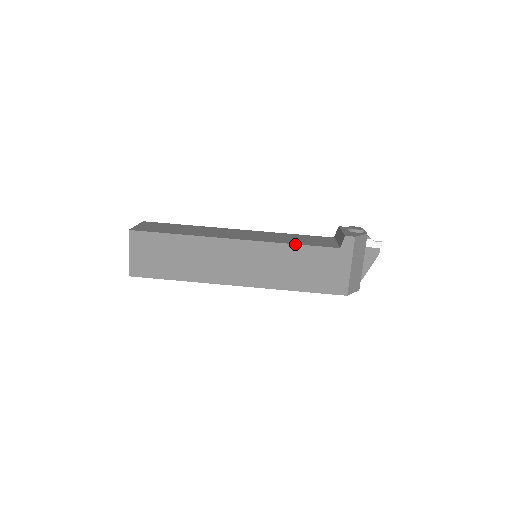
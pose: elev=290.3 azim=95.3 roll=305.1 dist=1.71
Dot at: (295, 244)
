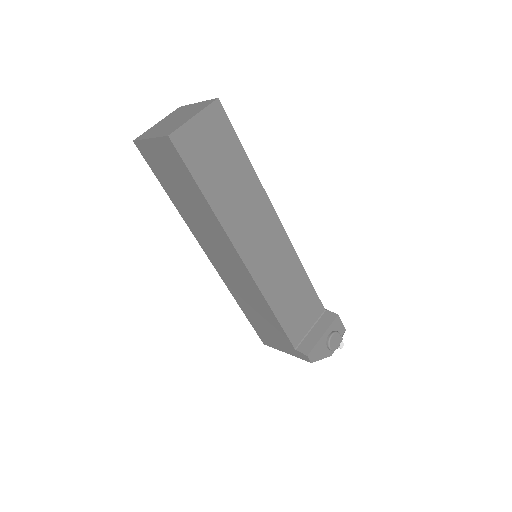
Dot at: (275, 315)
